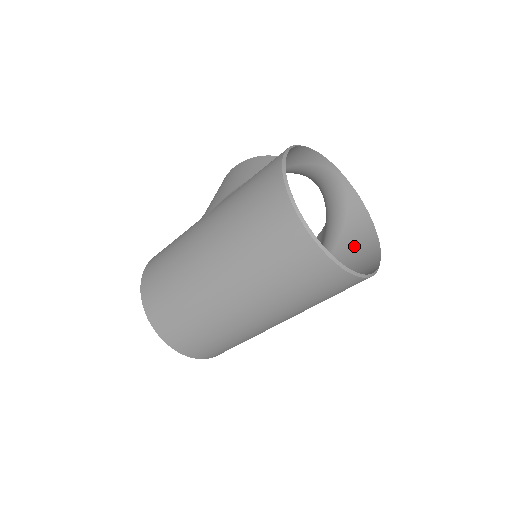
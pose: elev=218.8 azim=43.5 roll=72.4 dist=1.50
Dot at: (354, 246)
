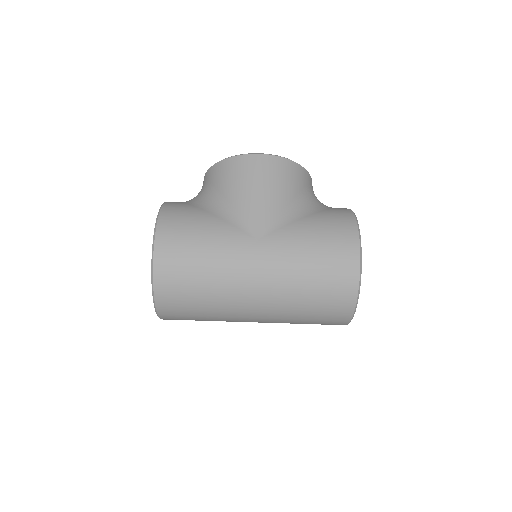
Dot at: occluded
